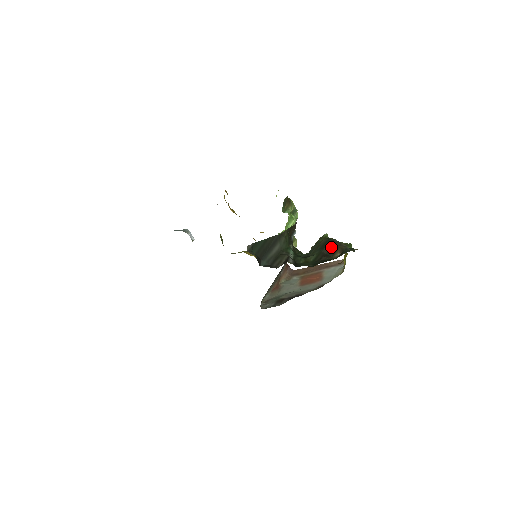
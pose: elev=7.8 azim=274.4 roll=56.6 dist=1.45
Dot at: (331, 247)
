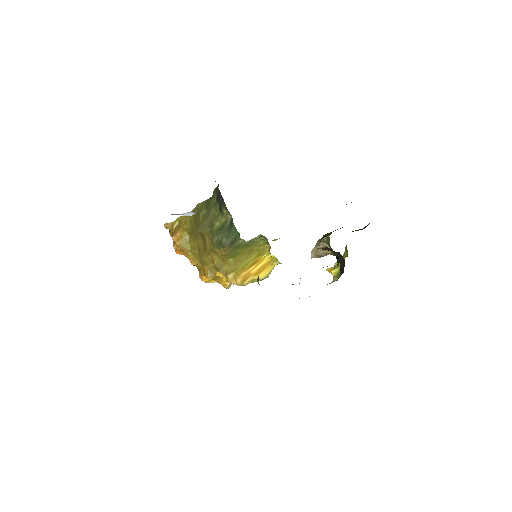
Dot at: occluded
